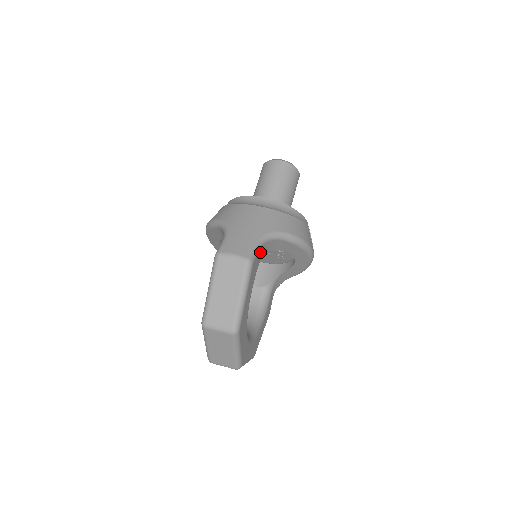
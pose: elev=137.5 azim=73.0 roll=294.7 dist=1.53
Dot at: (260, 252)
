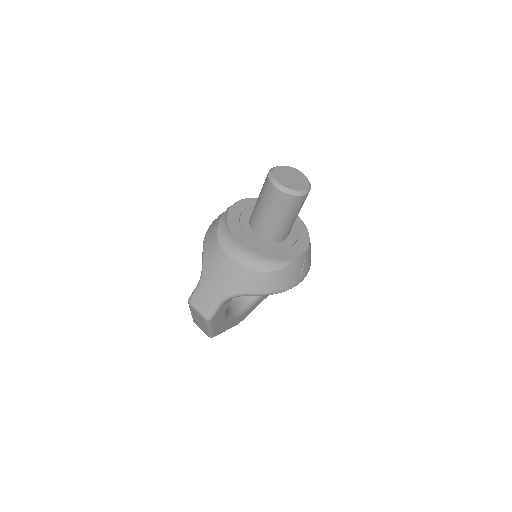
Dot at: (225, 303)
